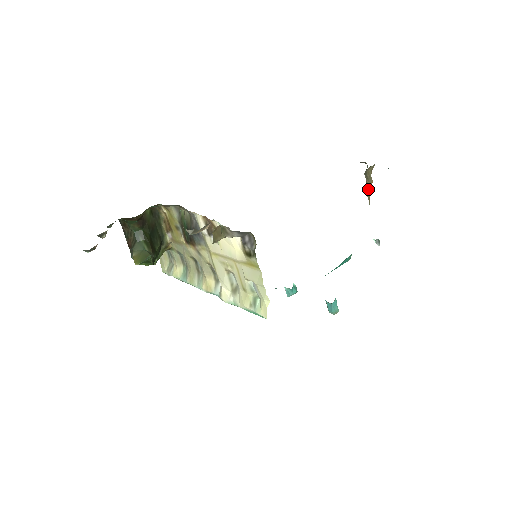
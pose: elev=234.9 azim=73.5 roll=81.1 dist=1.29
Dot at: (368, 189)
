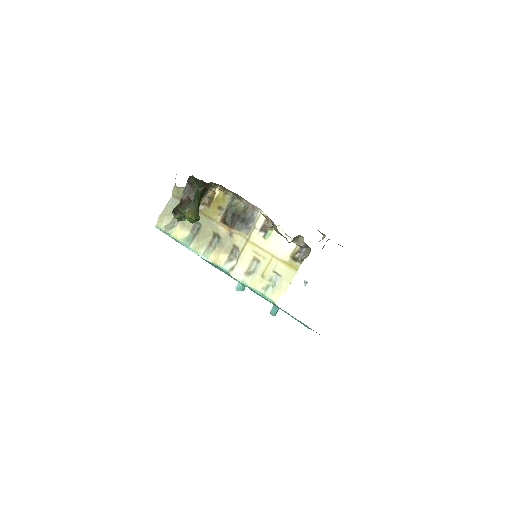
Dot at: occluded
